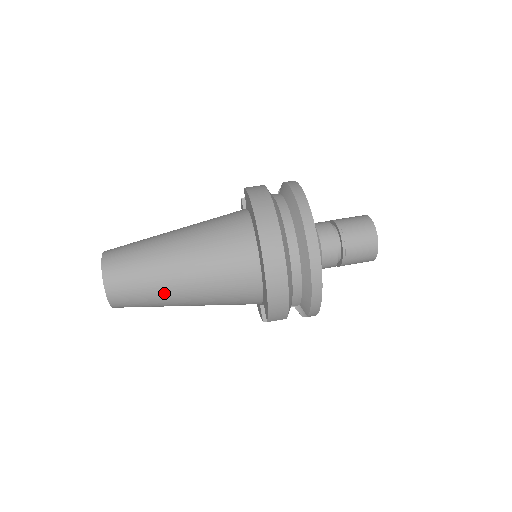
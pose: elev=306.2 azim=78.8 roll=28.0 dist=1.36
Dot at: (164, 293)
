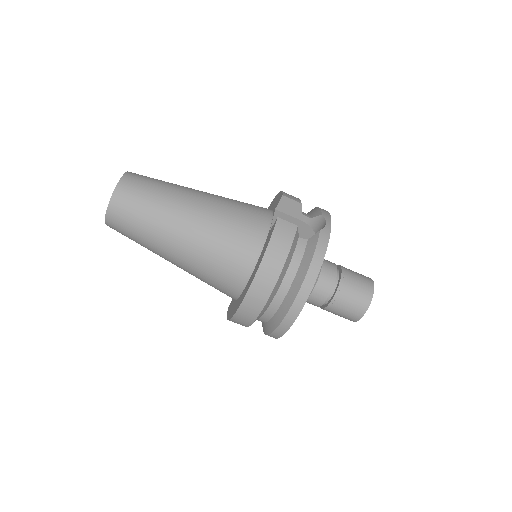
Dot at: (155, 253)
